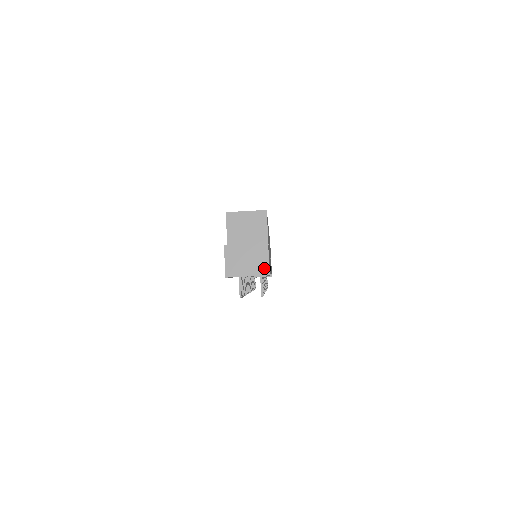
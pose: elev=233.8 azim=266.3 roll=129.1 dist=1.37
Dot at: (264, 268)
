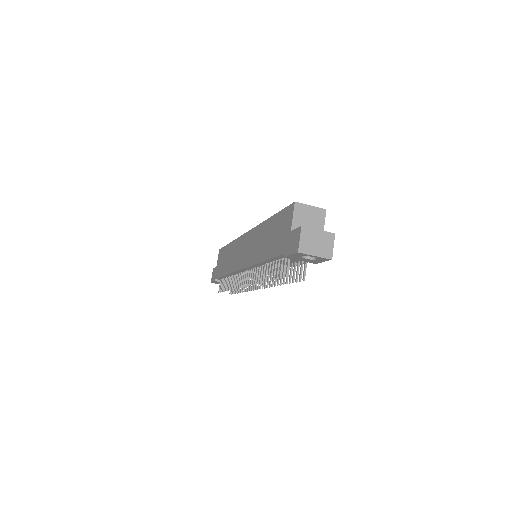
Dot at: (329, 253)
